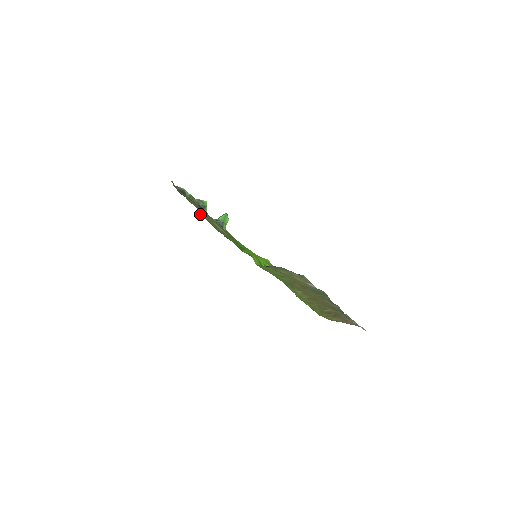
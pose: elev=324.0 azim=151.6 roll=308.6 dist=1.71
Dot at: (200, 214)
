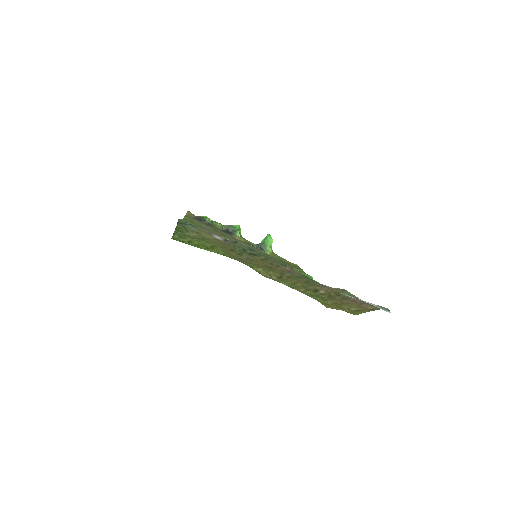
Dot at: occluded
